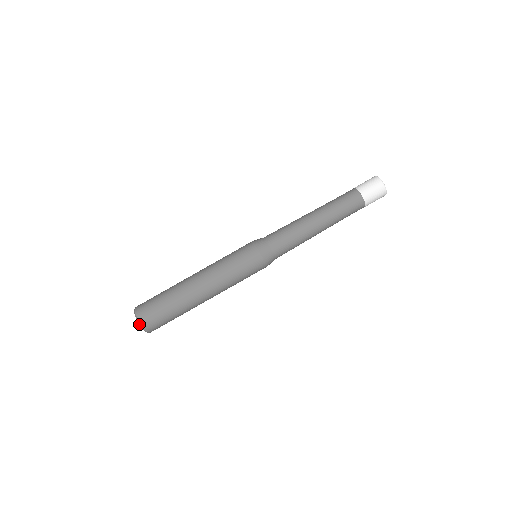
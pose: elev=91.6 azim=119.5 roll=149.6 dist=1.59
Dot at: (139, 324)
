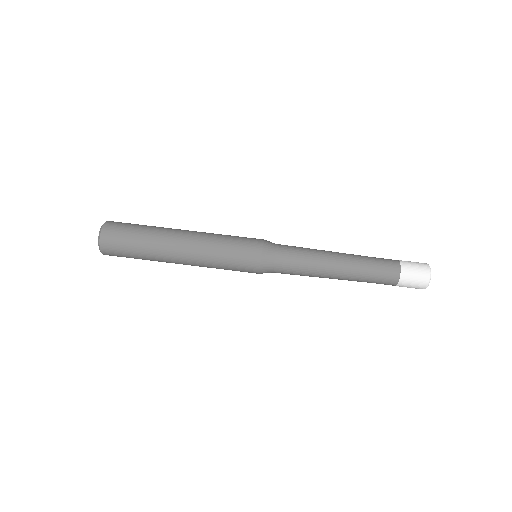
Dot at: (99, 232)
